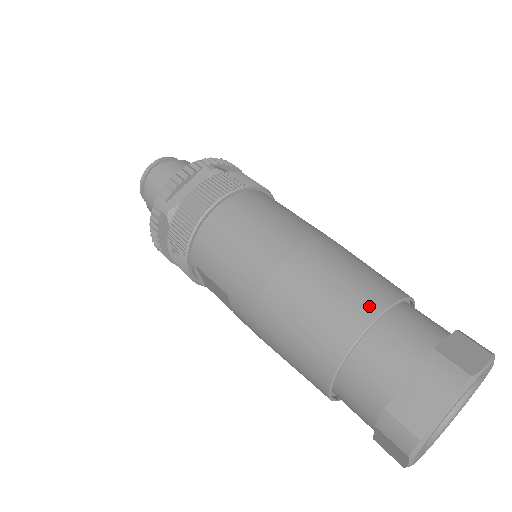
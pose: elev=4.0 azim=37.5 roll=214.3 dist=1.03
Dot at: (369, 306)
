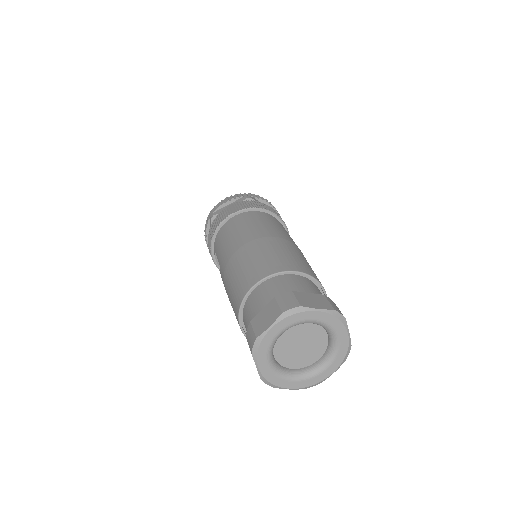
Dot at: (275, 268)
